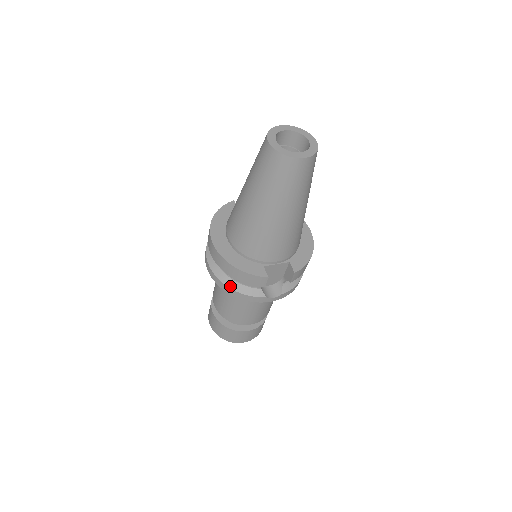
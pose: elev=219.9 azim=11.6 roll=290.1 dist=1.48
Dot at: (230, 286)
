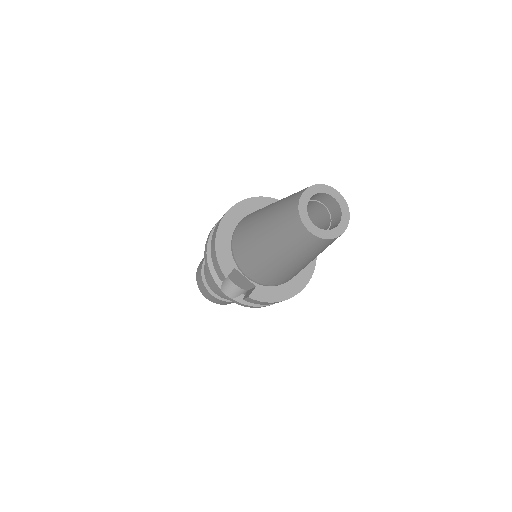
Dot at: (208, 253)
